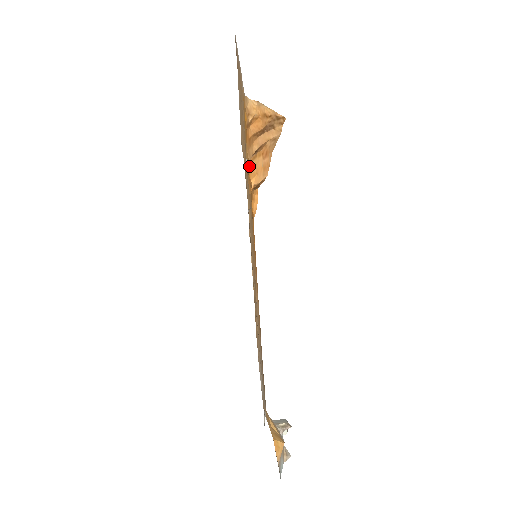
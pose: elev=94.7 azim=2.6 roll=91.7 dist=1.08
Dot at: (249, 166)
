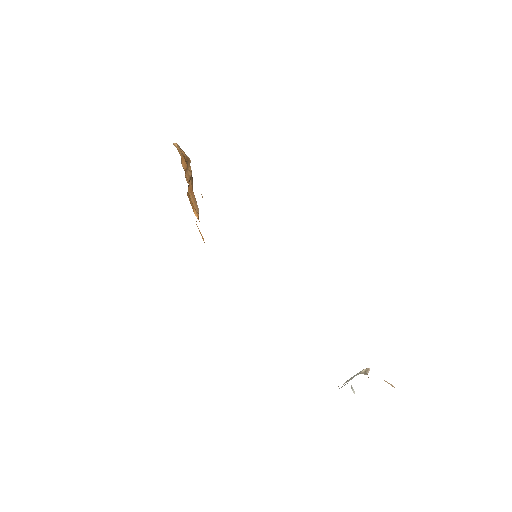
Dot at: occluded
